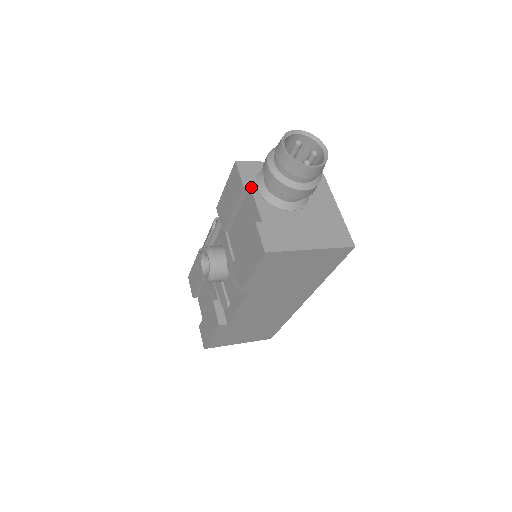
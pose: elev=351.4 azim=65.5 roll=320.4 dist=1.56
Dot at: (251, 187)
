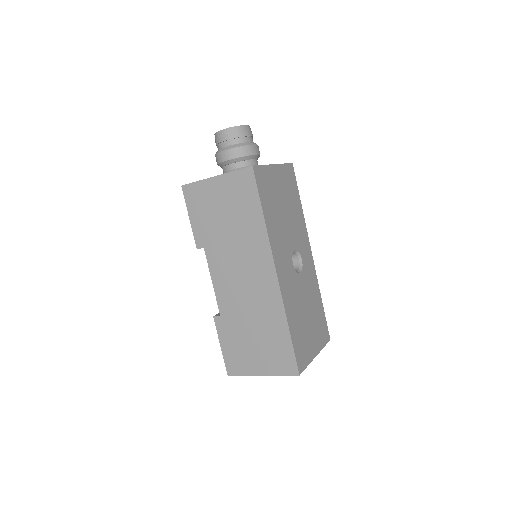
Dot at: occluded
